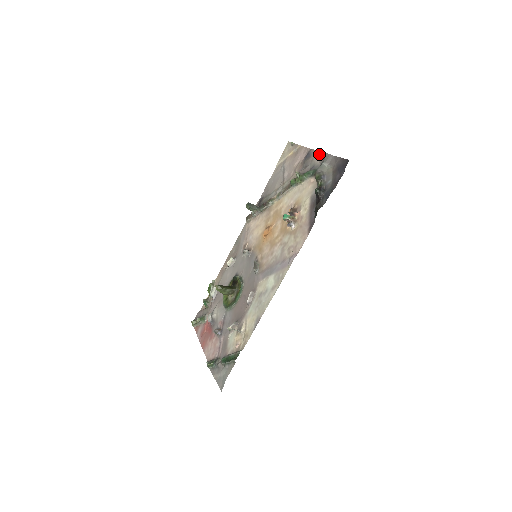
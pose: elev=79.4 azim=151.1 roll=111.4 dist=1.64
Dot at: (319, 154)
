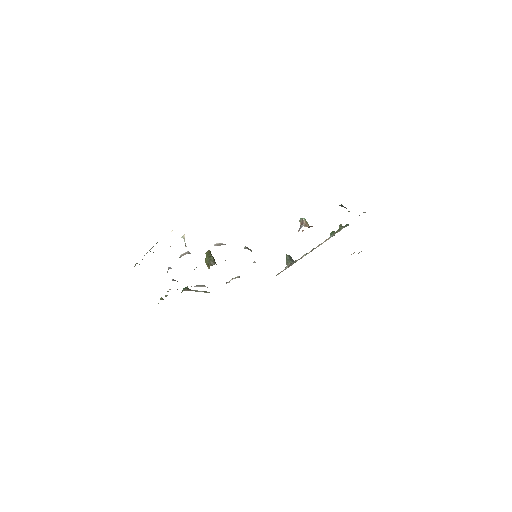
Dot at: occluded
